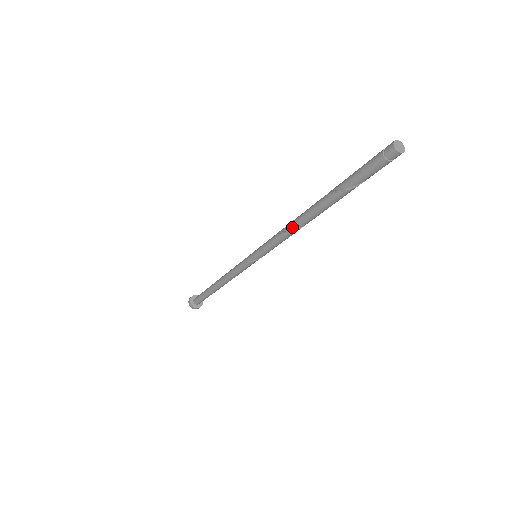
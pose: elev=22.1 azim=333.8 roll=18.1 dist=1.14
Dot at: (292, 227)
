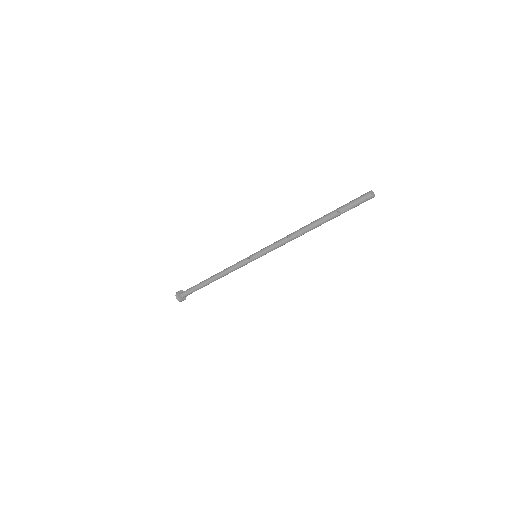
Dot at: (293, 234)
